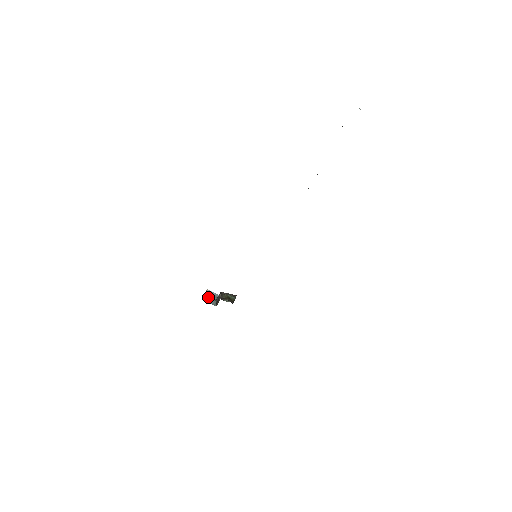
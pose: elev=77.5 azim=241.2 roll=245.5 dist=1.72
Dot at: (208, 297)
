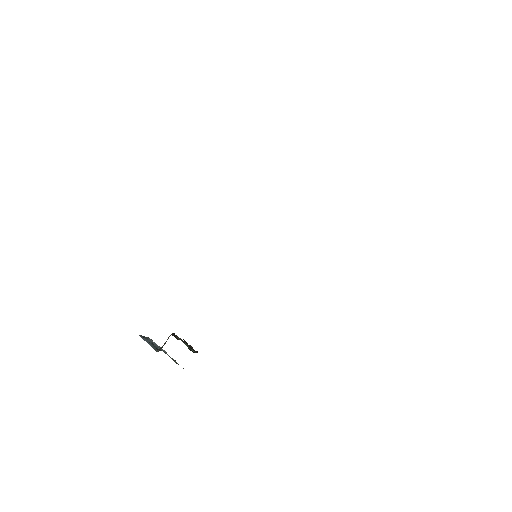
Dot at: (148, 340)
